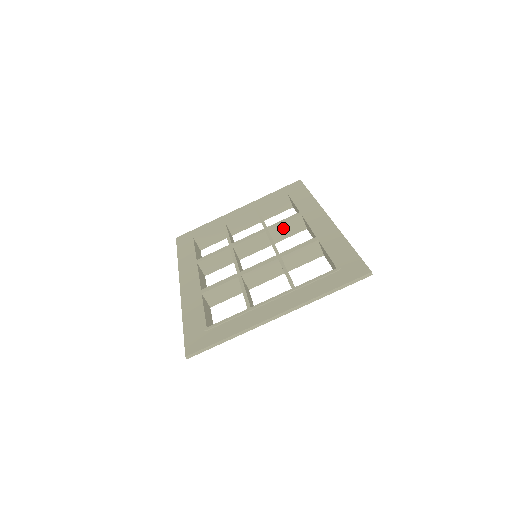
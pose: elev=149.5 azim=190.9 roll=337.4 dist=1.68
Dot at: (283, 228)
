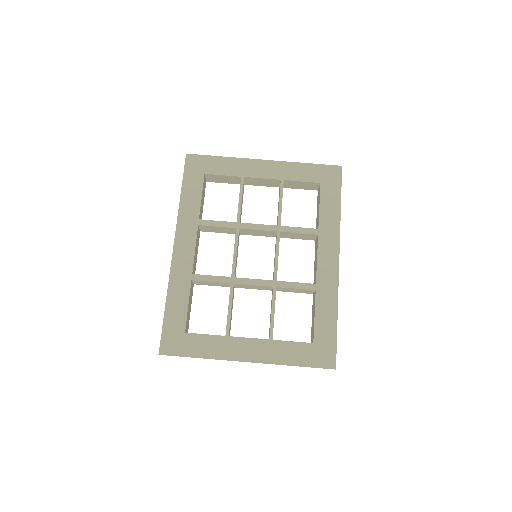
Dot at: (295, 234)
